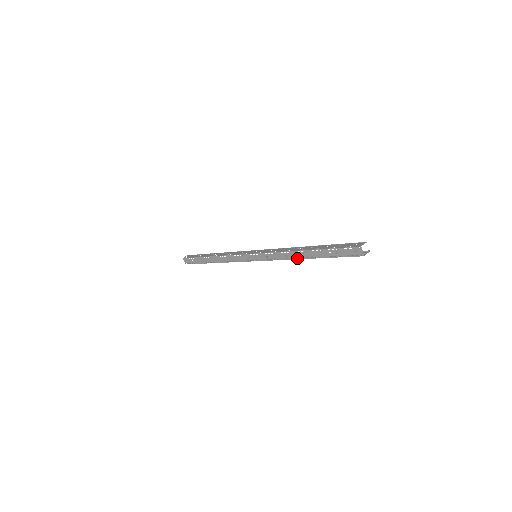
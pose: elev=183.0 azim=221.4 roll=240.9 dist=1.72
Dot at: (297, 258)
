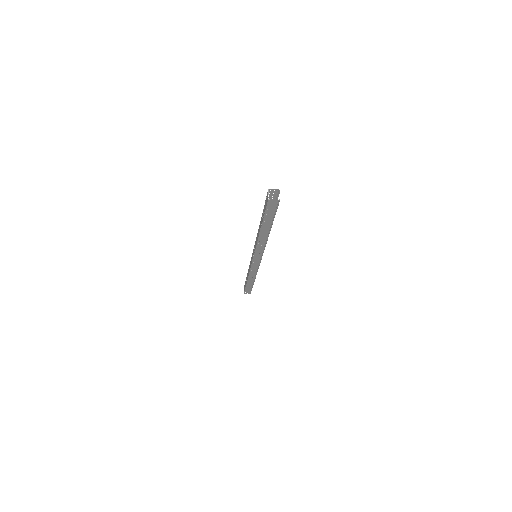
Dot at: (260, 238)
